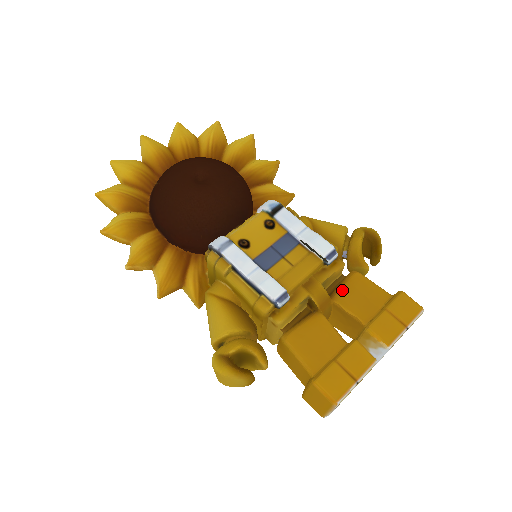
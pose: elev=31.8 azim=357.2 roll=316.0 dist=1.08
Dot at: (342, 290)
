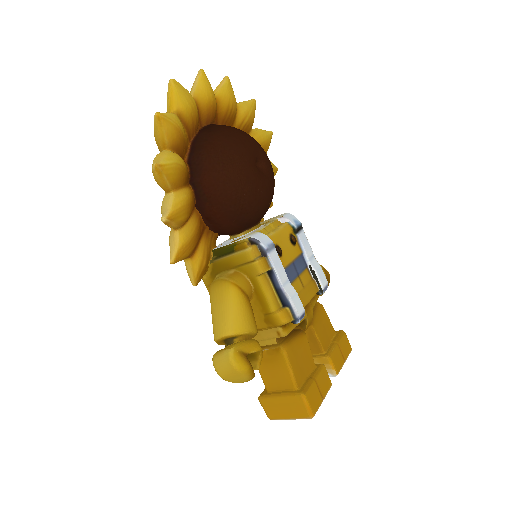
Dot at: (316, 318)
